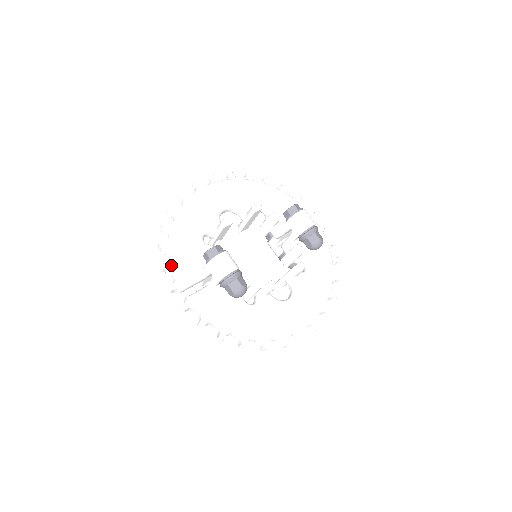
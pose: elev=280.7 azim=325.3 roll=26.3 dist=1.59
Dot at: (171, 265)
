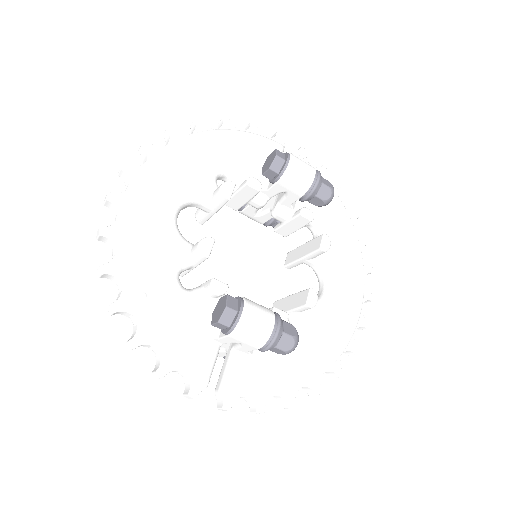
Dot at: (169, 364)
